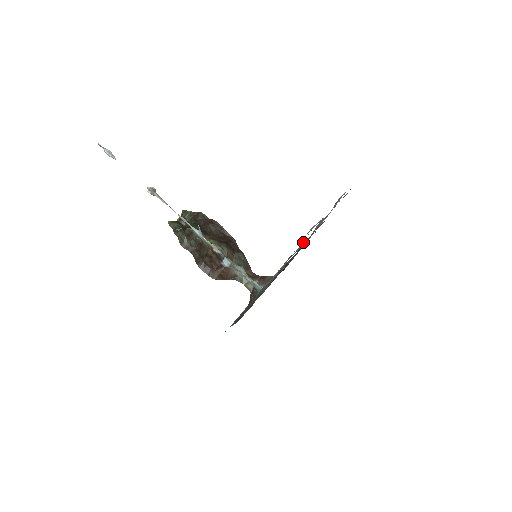
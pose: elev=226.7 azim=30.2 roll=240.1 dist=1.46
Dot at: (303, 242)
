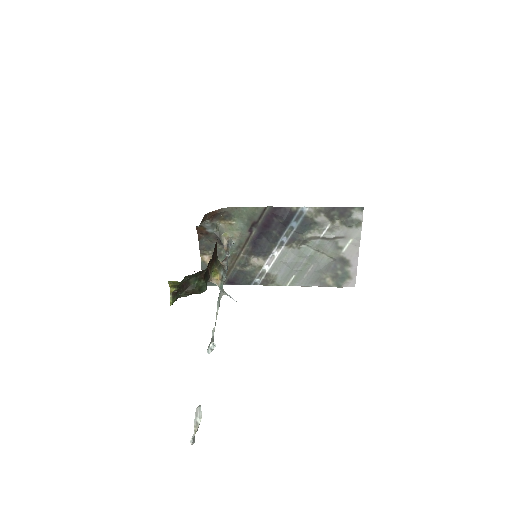
Dot at: (316, 260)
